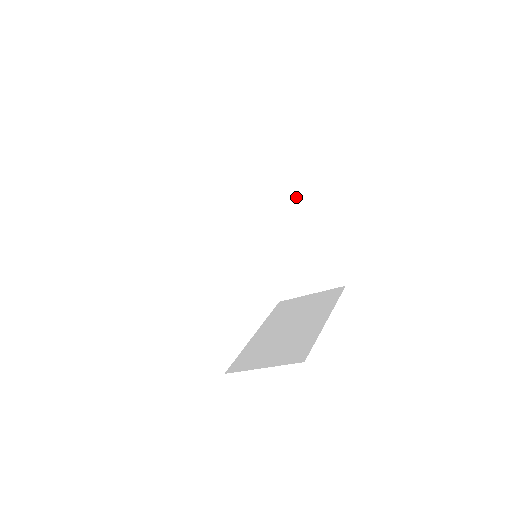
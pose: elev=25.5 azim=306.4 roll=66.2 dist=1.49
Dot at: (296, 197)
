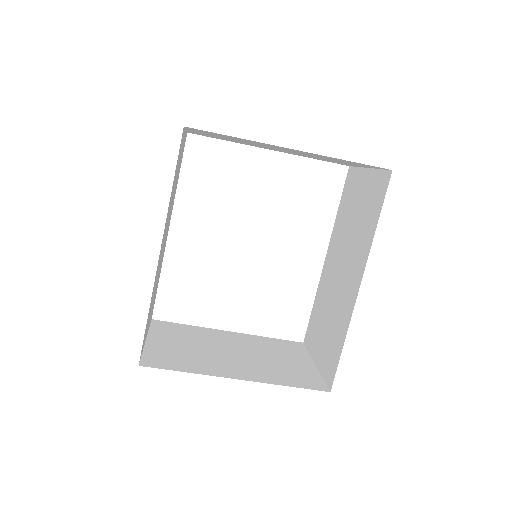
Dot at: (365, 244)
